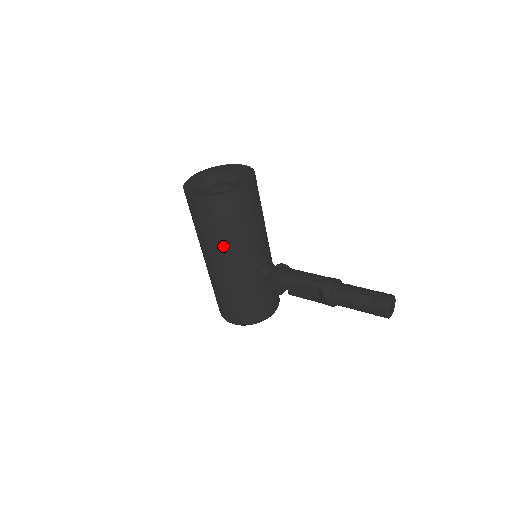
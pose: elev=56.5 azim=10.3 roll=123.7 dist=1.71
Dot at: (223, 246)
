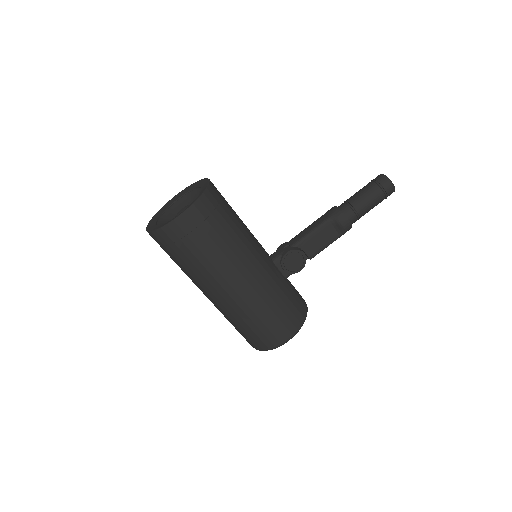
Dot at: (234, 251)
